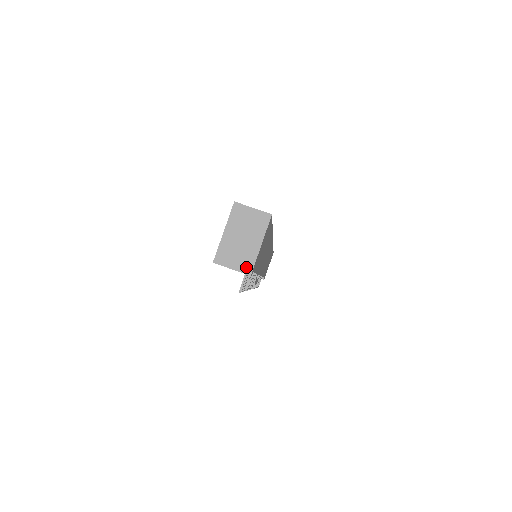
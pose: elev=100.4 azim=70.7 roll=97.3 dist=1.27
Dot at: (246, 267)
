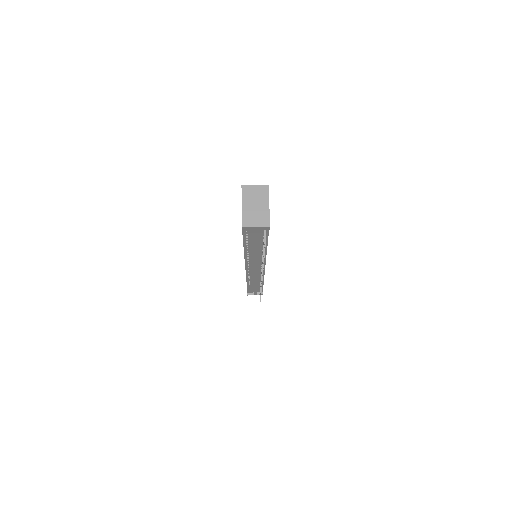
Dot at: (265, 223)
